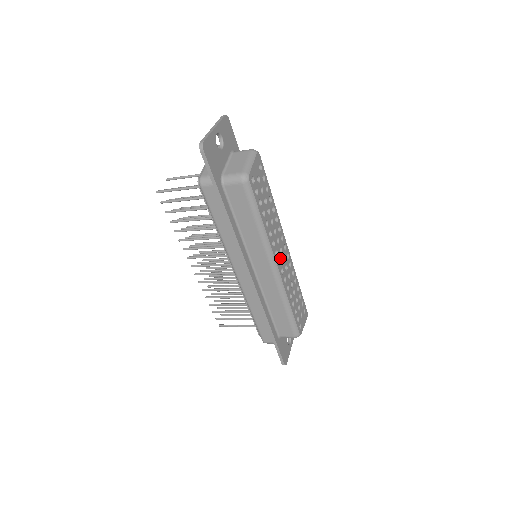
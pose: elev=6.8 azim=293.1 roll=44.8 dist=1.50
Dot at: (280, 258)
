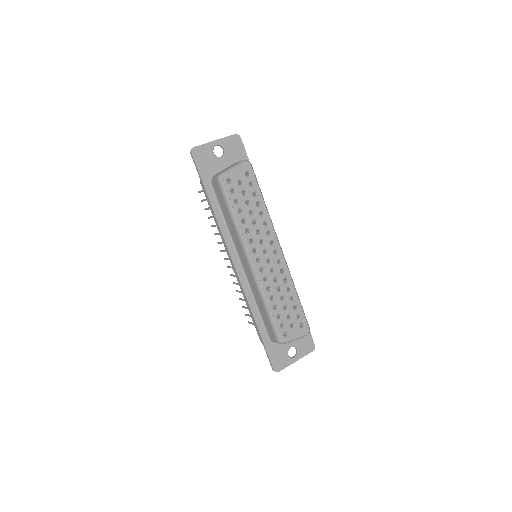
Dot at: (262, 257)
